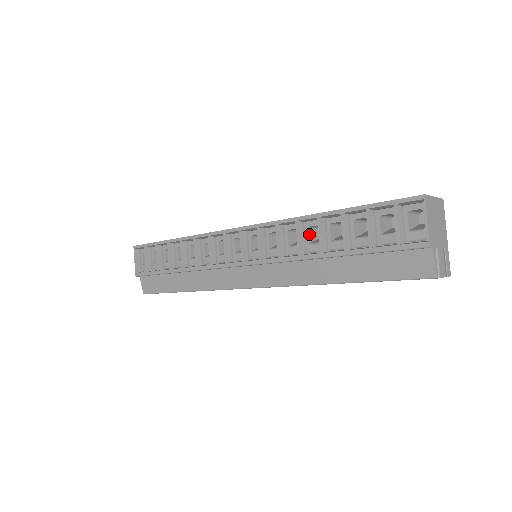
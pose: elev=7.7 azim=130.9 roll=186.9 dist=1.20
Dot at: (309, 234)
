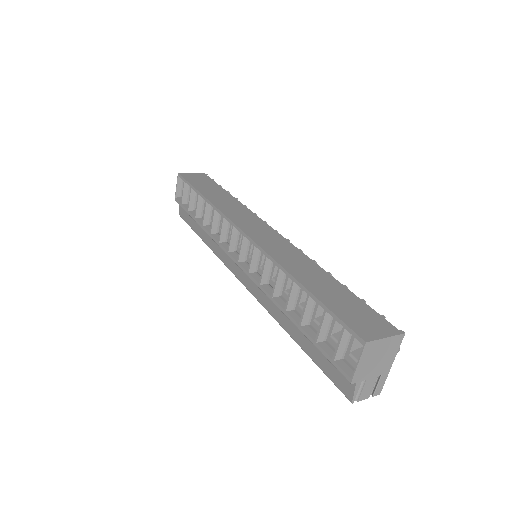
Dot at: (289, 281)
